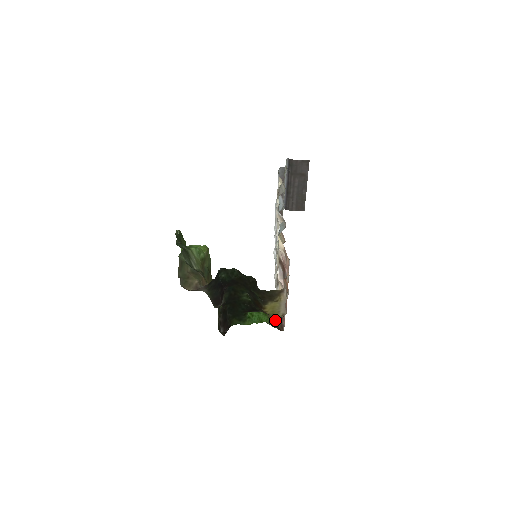
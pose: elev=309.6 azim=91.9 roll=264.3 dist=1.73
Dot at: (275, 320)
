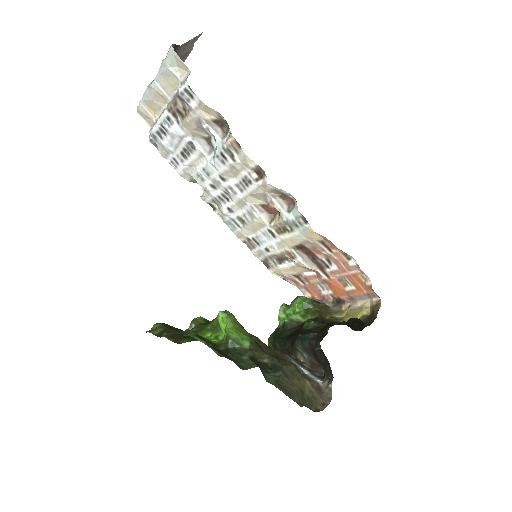
Dot at: occluded
